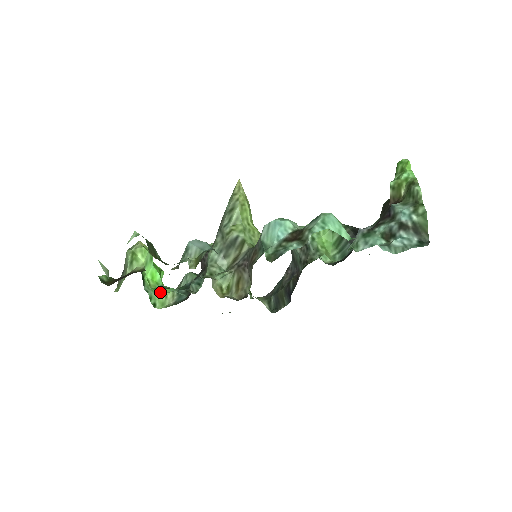
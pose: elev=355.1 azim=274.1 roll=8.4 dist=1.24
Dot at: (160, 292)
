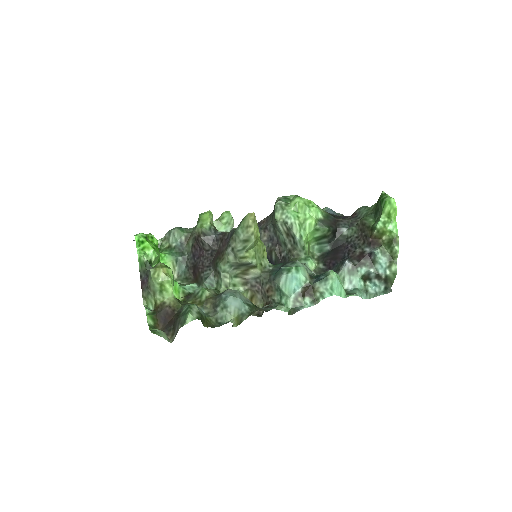
Dot at: occluded
